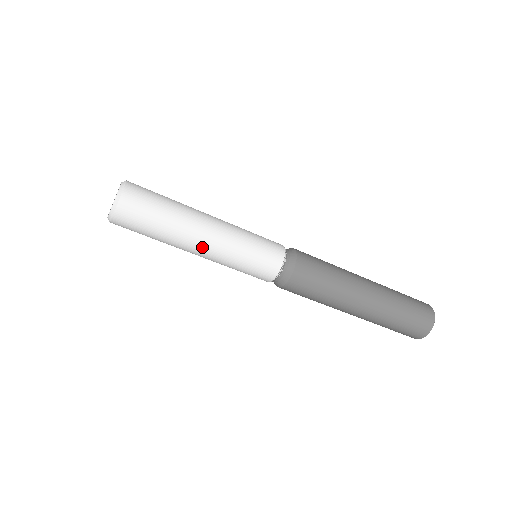
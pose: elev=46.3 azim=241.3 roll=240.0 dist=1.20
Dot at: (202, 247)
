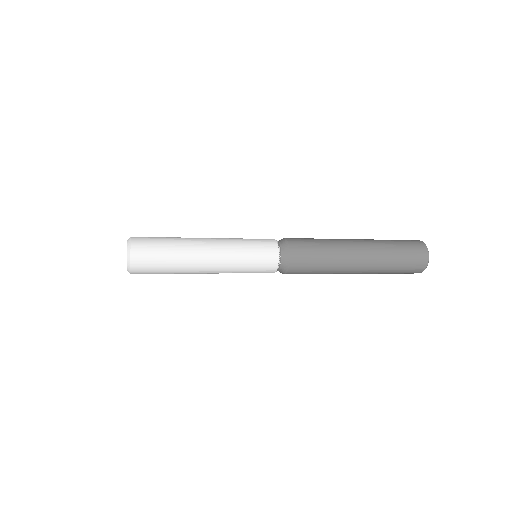
Dot at: occluded
